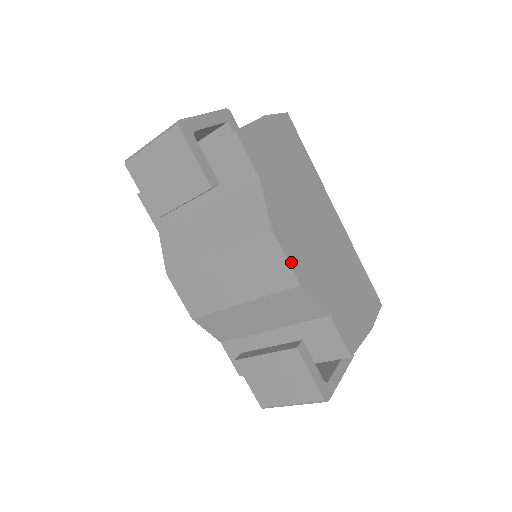
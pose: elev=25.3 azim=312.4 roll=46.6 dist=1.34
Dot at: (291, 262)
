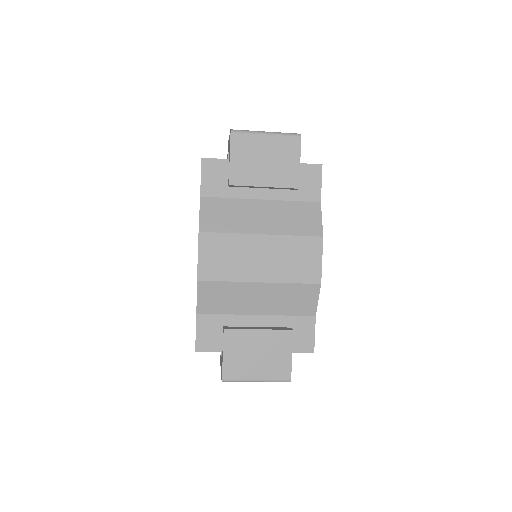
Dot at: (321, 265)
